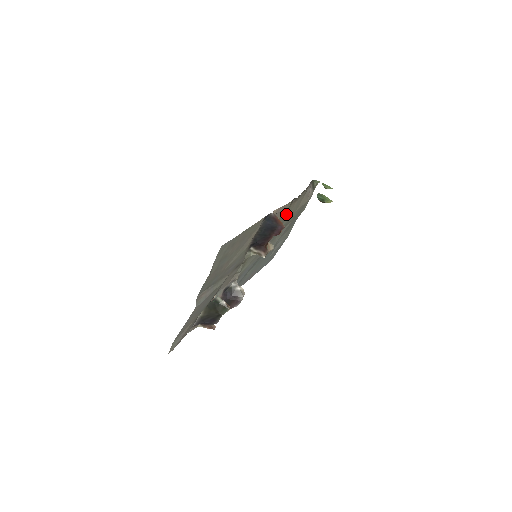
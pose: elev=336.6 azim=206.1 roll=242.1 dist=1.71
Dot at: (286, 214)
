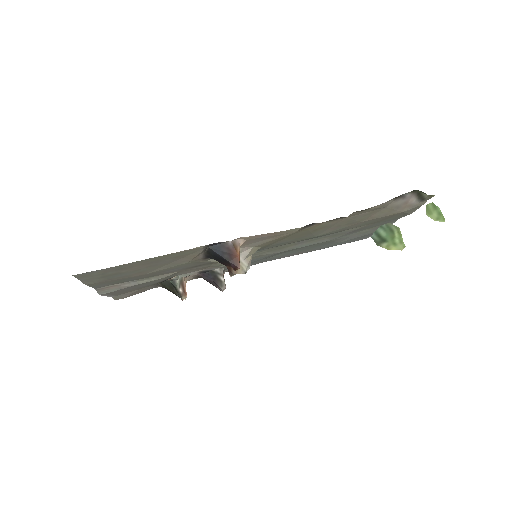
Dot at: (316, 229)
